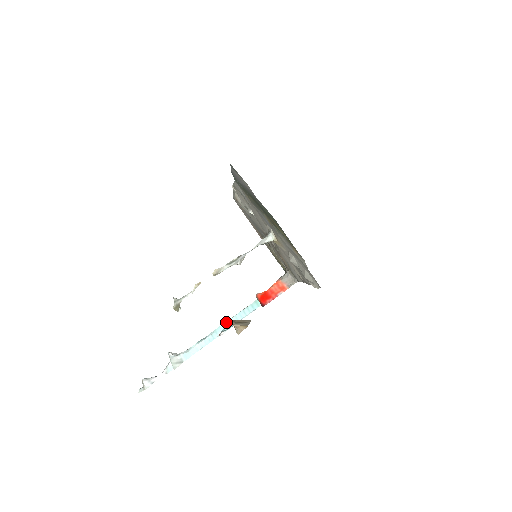
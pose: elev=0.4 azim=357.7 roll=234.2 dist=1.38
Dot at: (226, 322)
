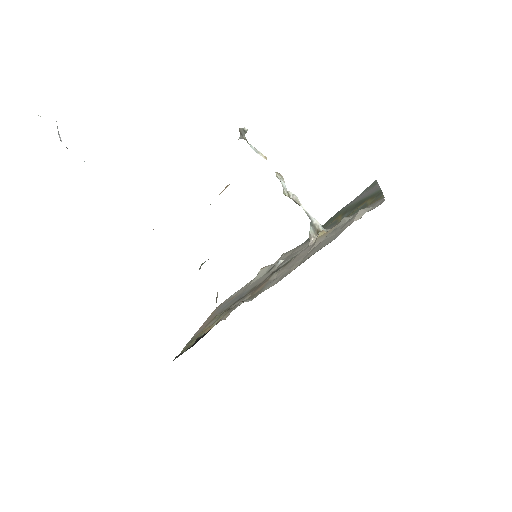
Dot at: occluded
